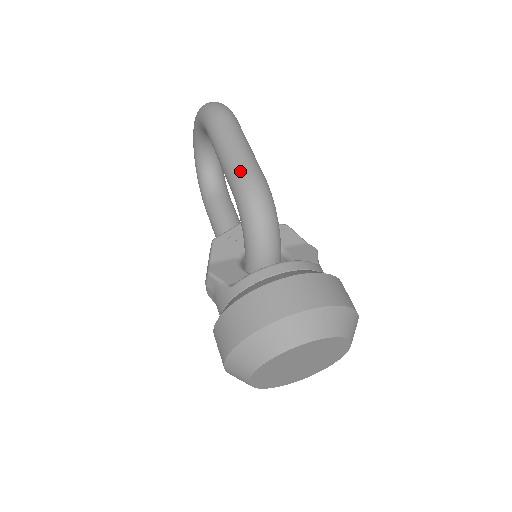
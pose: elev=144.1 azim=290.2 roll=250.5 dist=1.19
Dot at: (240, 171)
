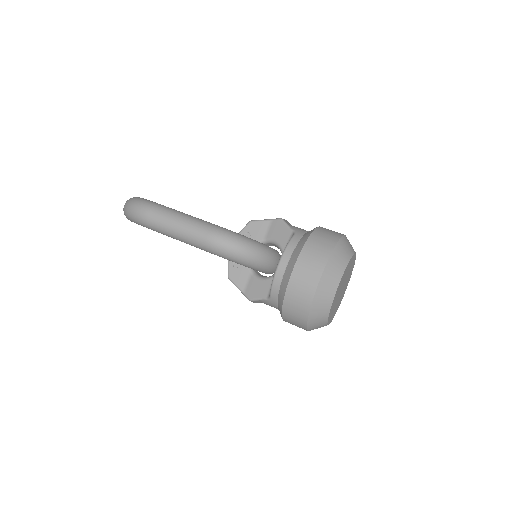
Dot at: (200, 241)
